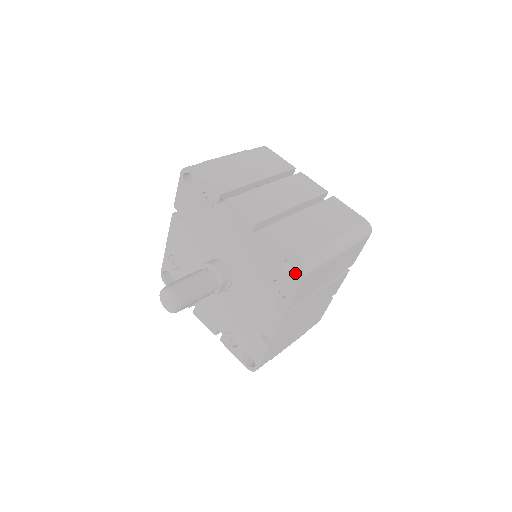
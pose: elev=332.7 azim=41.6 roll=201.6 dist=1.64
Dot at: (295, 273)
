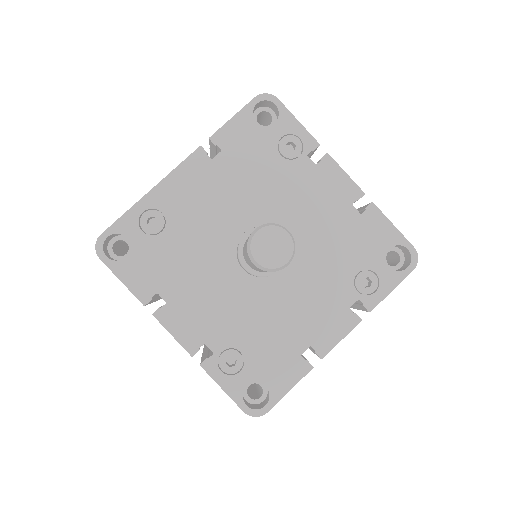
Dot at: occluded
